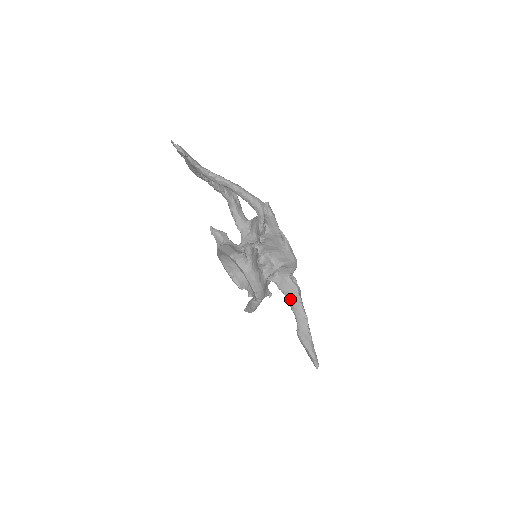
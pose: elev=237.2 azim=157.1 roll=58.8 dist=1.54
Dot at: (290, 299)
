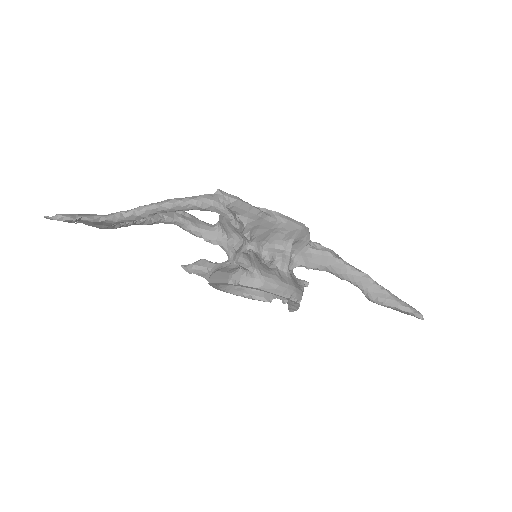
Dot at: (331, 270)
